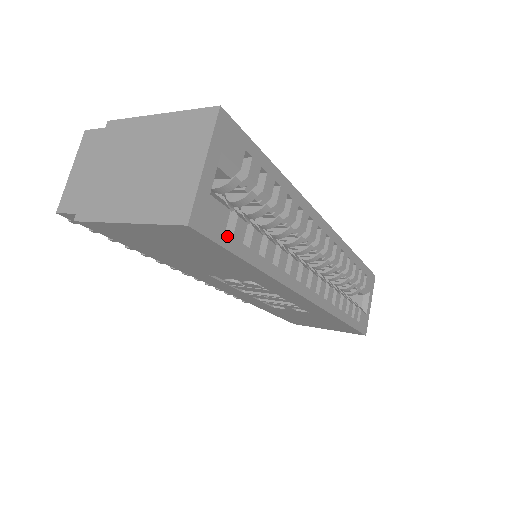
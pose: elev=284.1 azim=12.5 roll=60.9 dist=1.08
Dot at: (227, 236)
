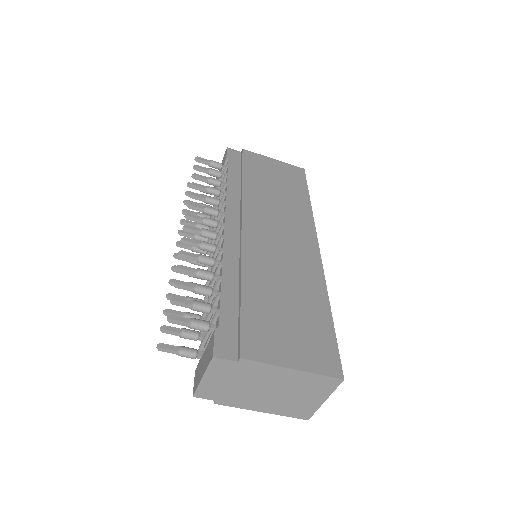
Dot at: occluded
